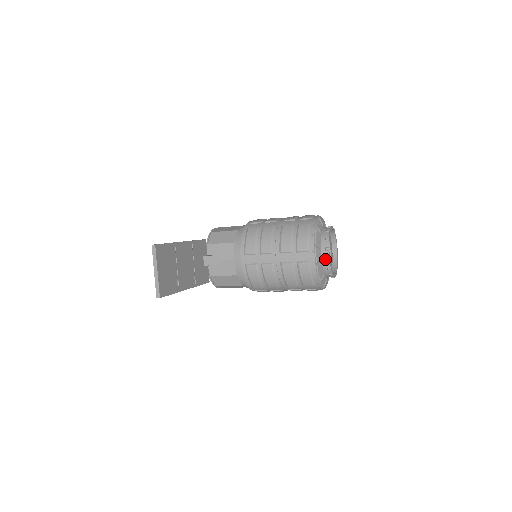
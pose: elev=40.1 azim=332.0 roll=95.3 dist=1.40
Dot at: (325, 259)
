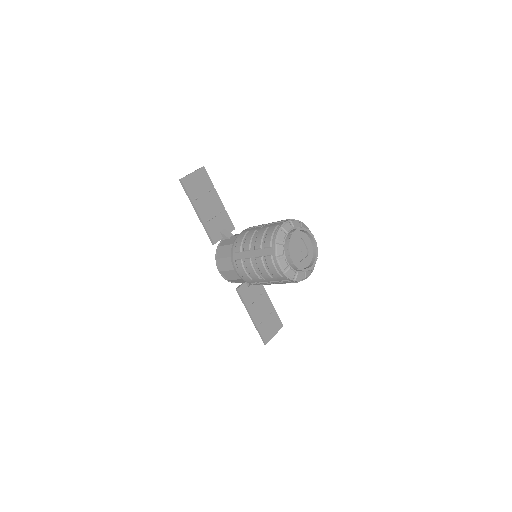
Dot at: (290, 233)
